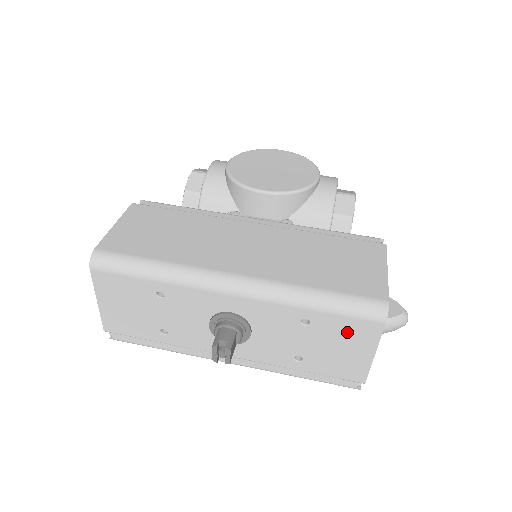
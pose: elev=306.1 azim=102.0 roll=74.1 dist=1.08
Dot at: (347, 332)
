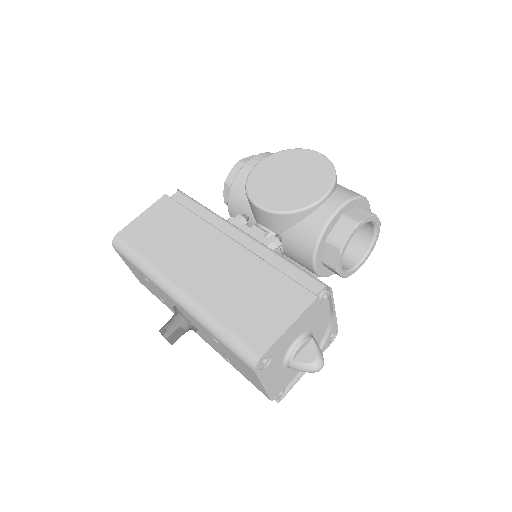
Dot at: (240, 362)
